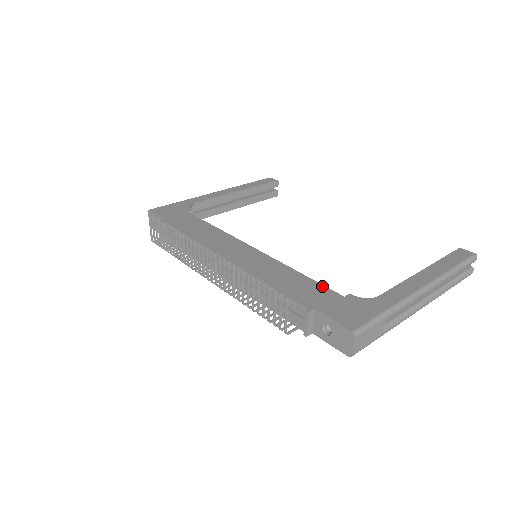
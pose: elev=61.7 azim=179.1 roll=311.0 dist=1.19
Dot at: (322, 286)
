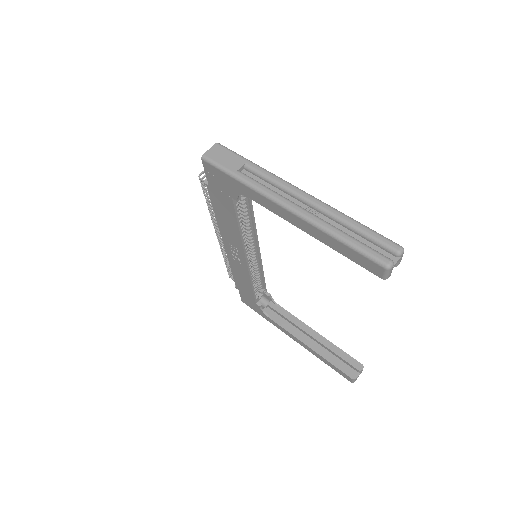
Dot at: occluded
